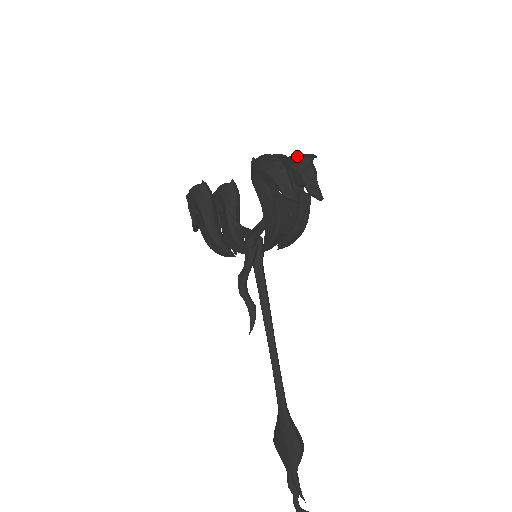
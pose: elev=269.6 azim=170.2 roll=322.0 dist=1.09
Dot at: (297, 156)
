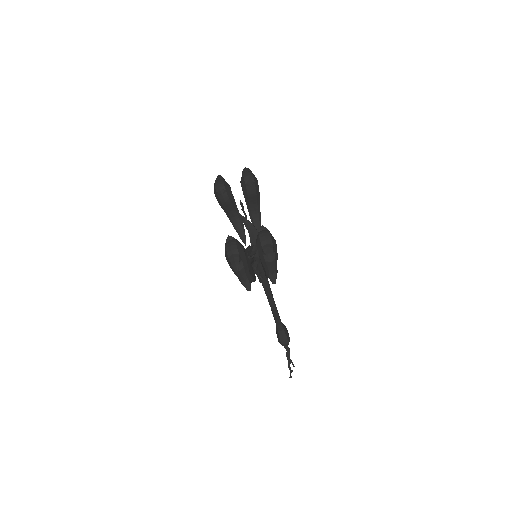
Dot at: (261, 245)
